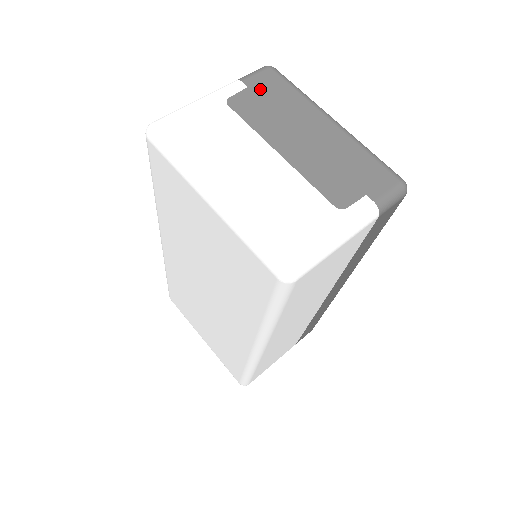
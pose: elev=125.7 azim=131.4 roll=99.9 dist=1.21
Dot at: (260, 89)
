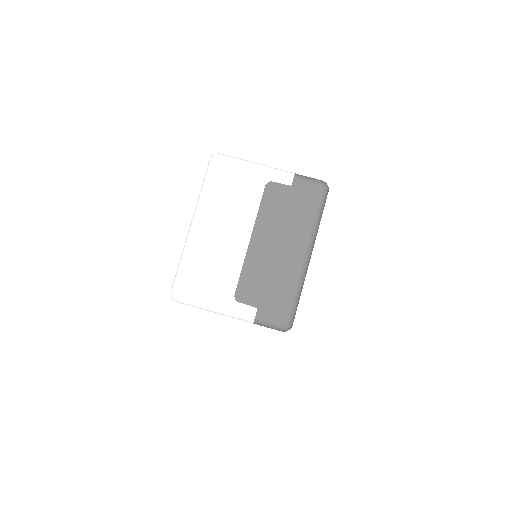
Dot at: (296, 194)
